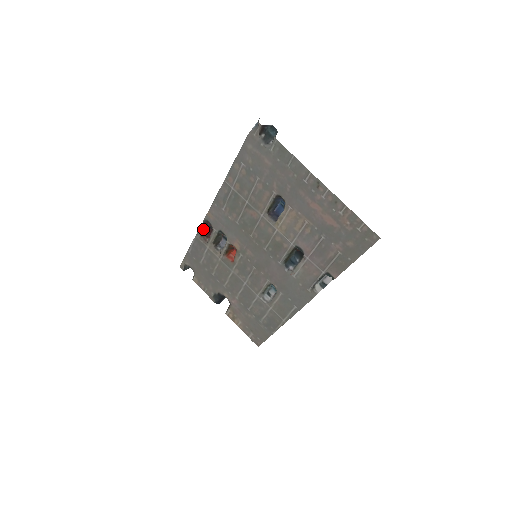
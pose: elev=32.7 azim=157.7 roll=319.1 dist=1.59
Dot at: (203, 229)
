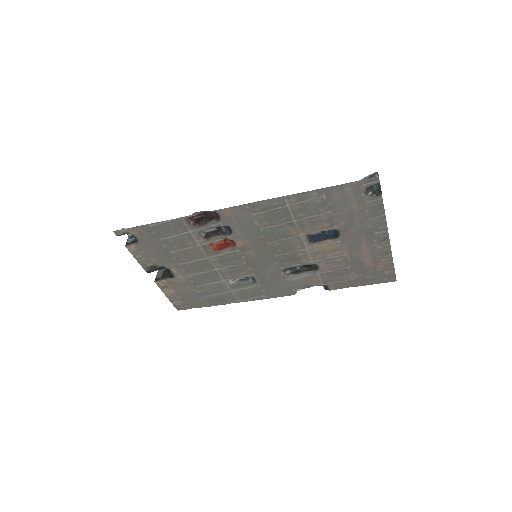
Dot at: (196, 214)
